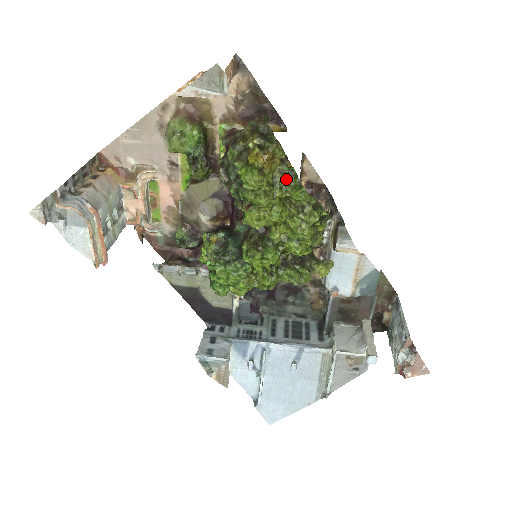
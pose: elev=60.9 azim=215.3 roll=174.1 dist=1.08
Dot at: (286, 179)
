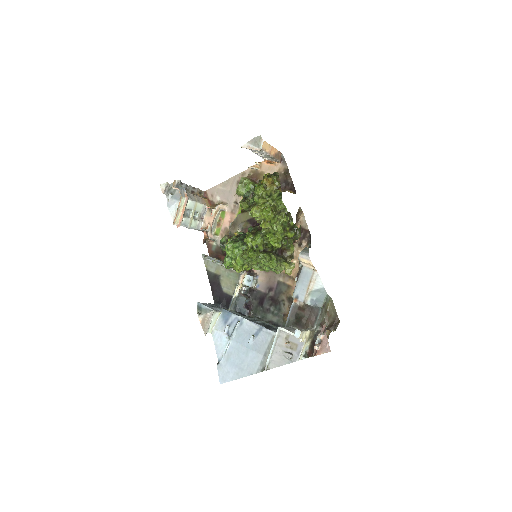
Dot at: (277, 196)
